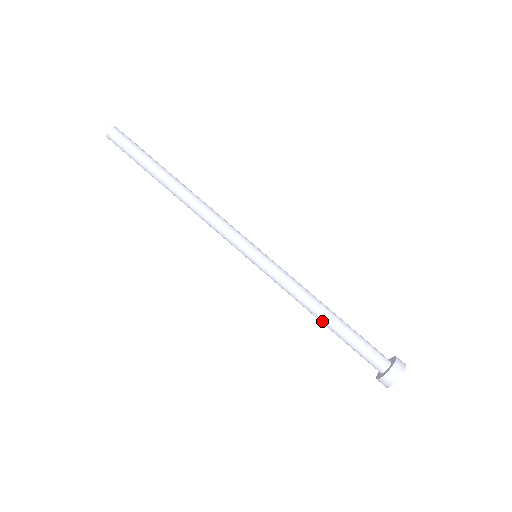
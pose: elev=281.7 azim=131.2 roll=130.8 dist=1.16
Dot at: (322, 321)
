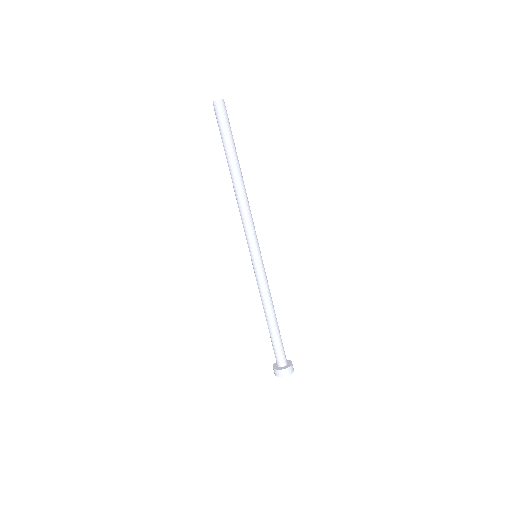
Dot at: (266, 319)
